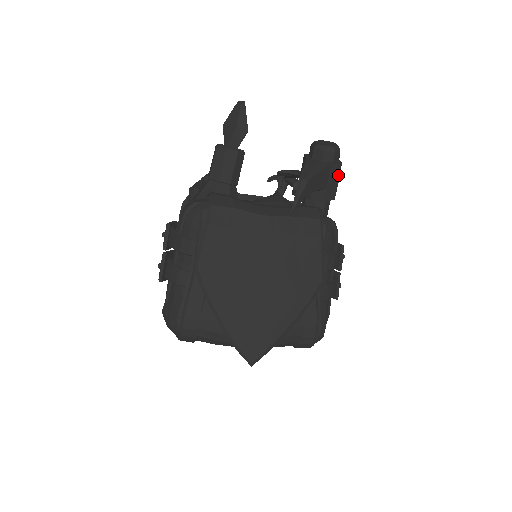
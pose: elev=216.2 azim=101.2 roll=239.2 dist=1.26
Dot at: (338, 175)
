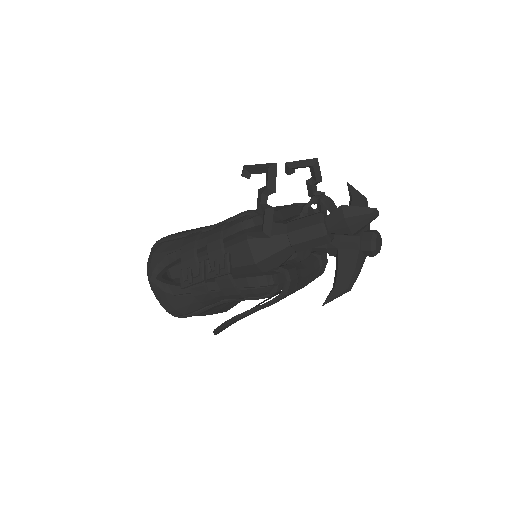
Dot at: occluded
